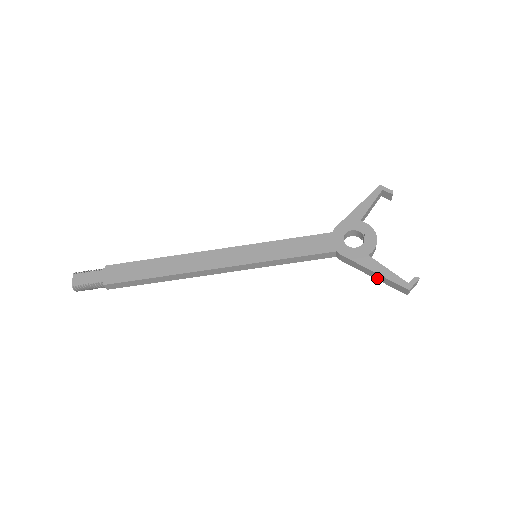
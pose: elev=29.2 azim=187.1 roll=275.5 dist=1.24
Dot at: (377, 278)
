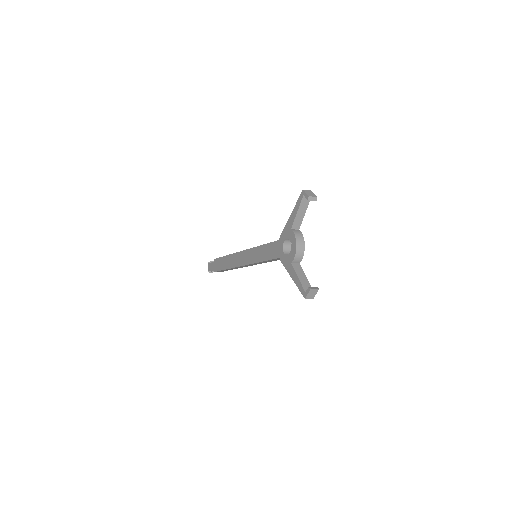
Dot at: occluded
